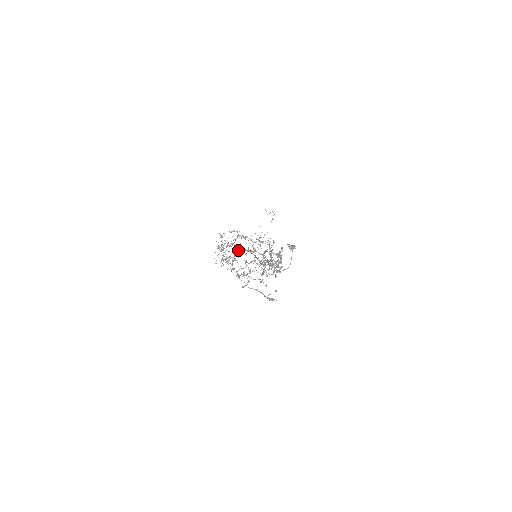
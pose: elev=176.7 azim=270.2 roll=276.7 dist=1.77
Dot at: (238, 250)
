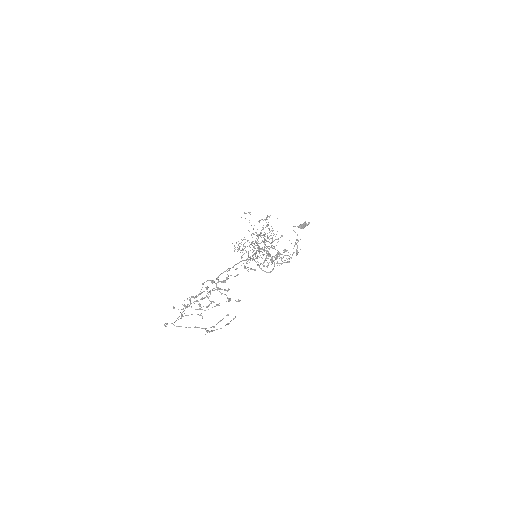
Dot at: occluded
